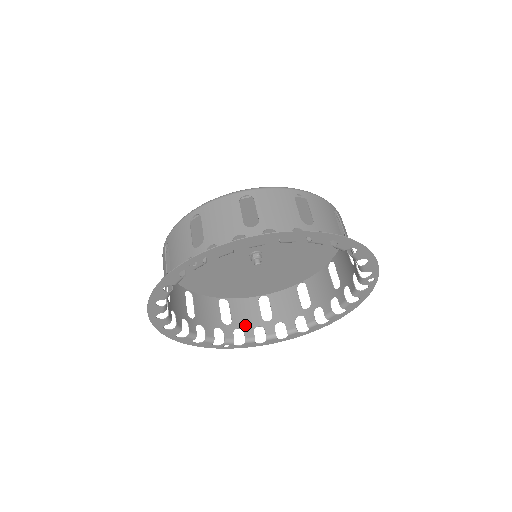
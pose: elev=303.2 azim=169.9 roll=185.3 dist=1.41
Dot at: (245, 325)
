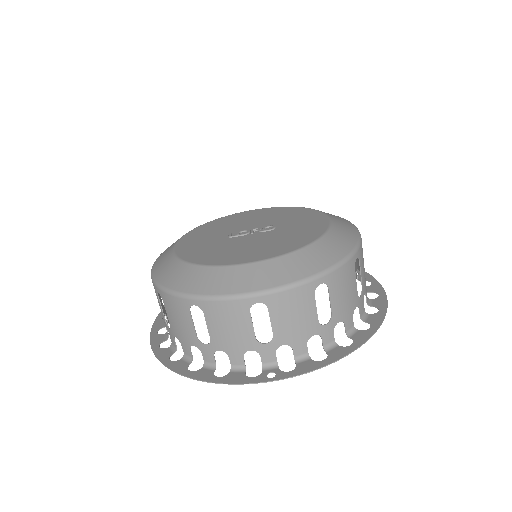
Dot at: occluded
